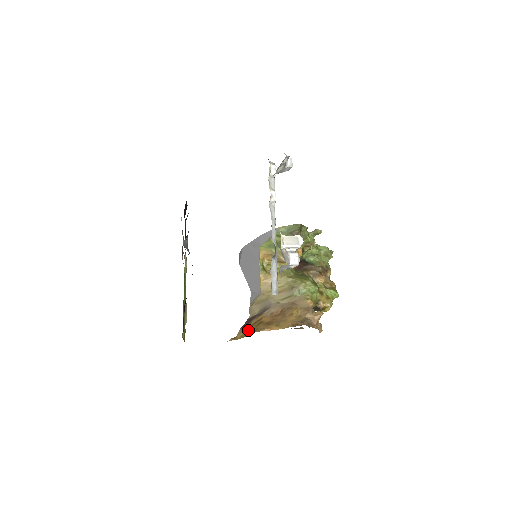
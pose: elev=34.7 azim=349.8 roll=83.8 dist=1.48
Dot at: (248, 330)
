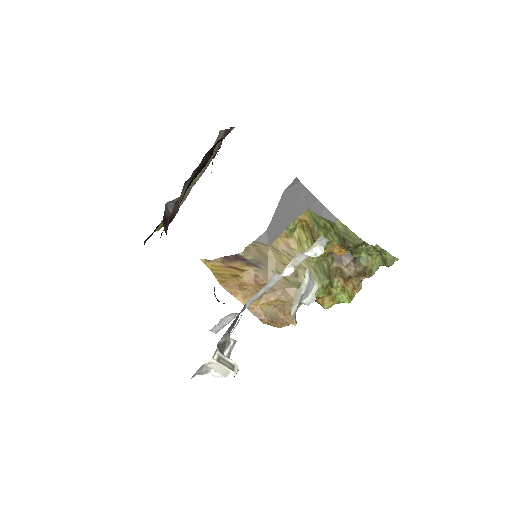
Dot at: (223, 269)
